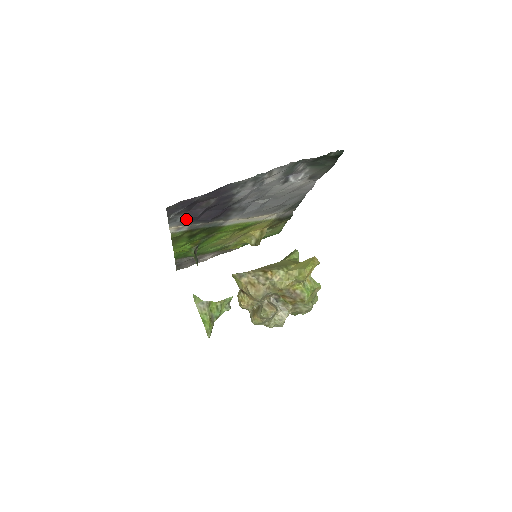
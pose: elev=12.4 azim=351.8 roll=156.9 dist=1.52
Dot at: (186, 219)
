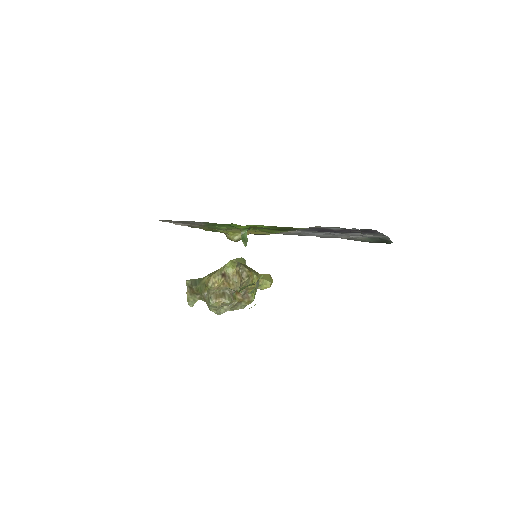
Dot at: (334, 230)
